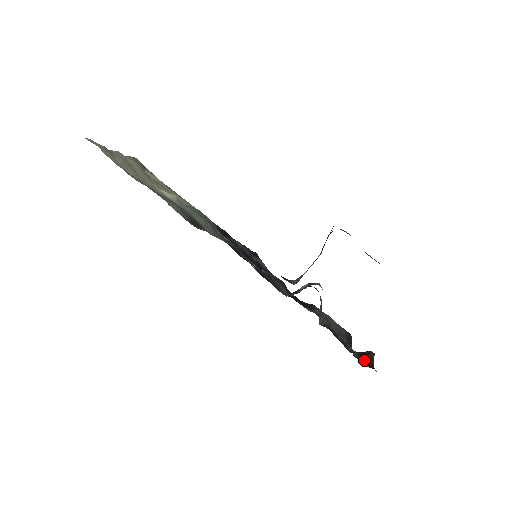
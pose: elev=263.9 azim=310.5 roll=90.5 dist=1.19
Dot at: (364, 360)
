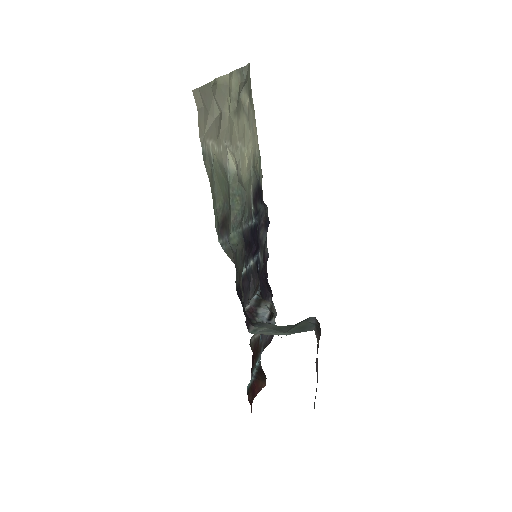
Dot at: (252, 391)
